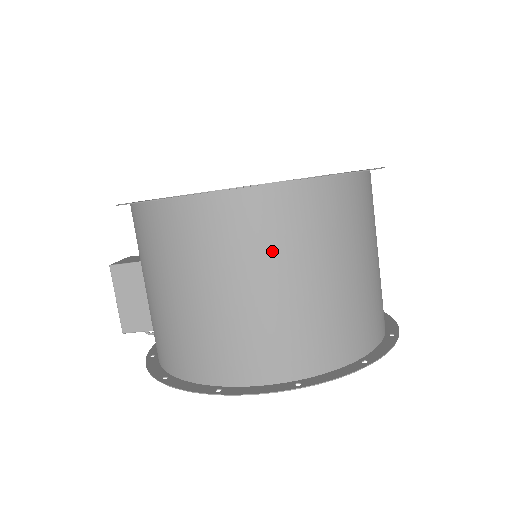
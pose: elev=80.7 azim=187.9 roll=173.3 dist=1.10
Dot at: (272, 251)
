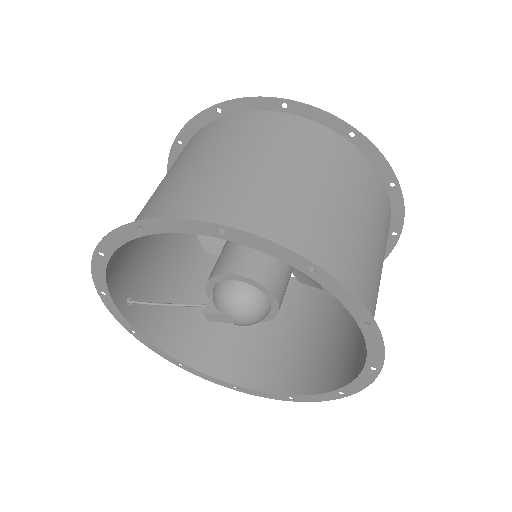
Dot at: (262, 144)
